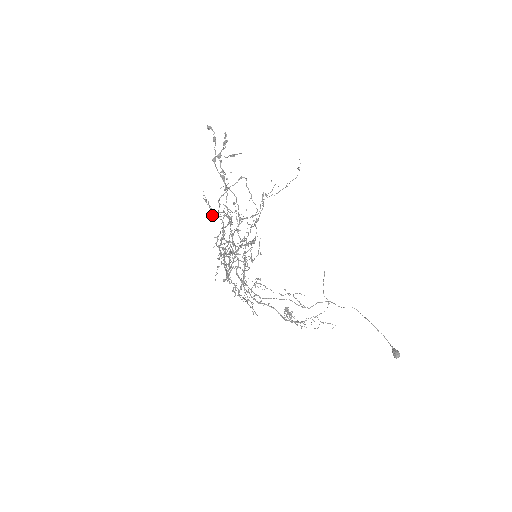
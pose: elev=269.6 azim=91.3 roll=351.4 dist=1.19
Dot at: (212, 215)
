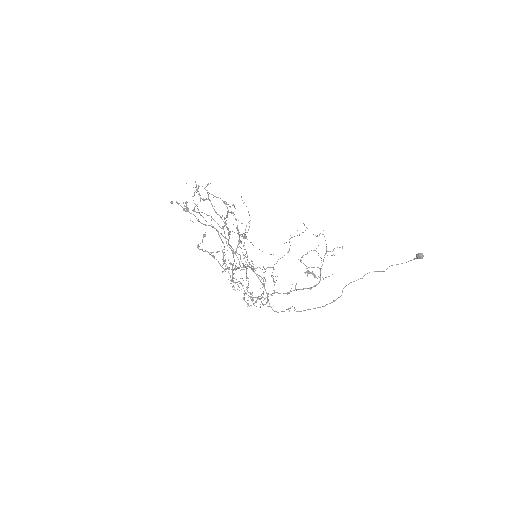
Dot at: (198, 219)
